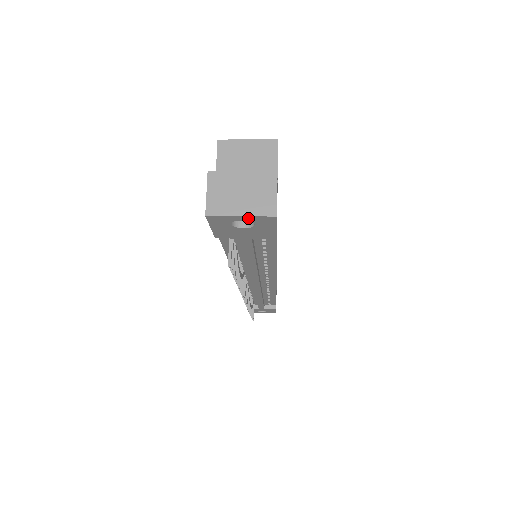
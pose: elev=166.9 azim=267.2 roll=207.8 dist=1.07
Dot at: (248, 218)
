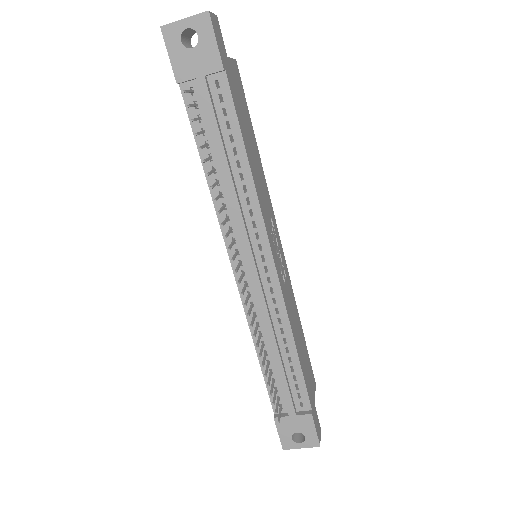
Dot at: (190, 22)
